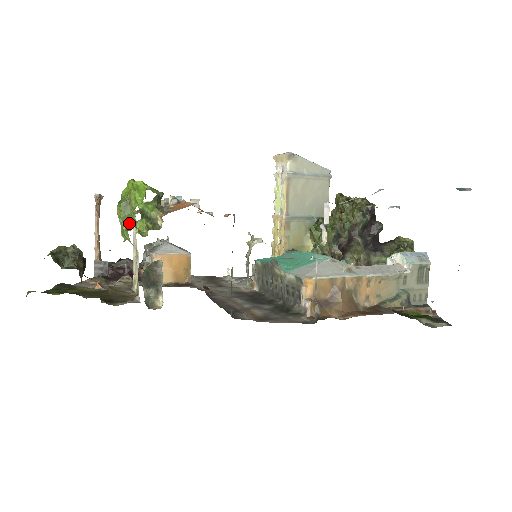
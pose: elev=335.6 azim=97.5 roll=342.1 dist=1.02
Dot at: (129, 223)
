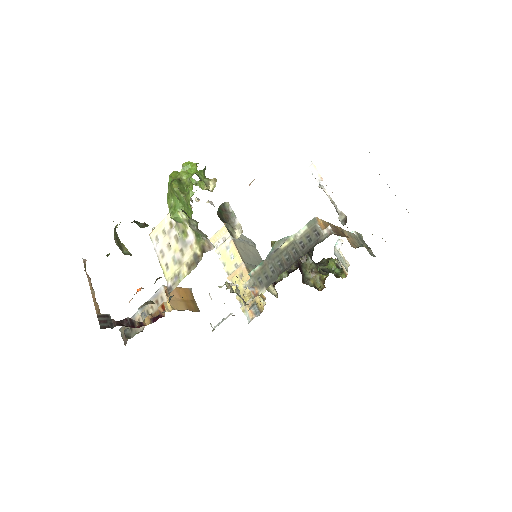
Dot at: (185, 192)
